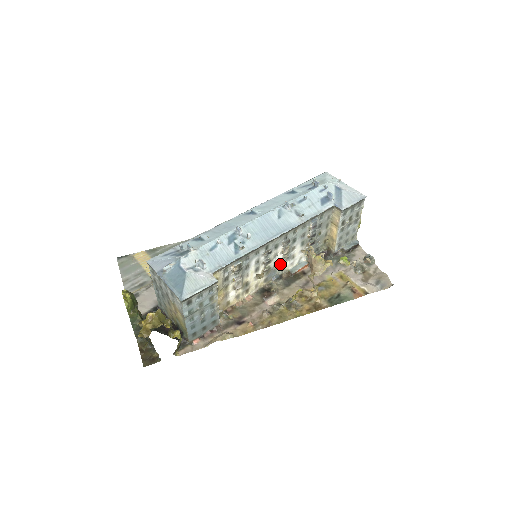
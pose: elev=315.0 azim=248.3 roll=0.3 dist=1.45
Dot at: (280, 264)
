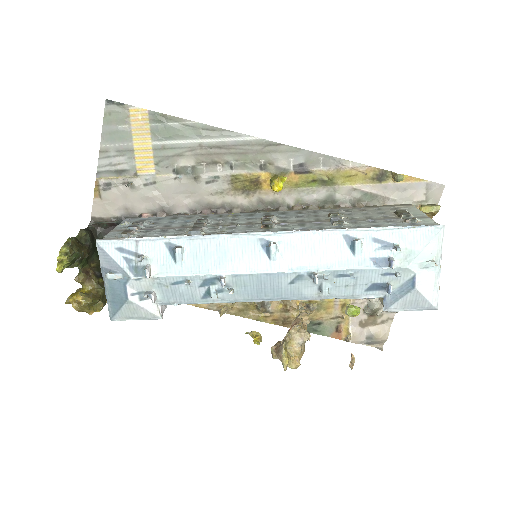
Dot at: occluded
